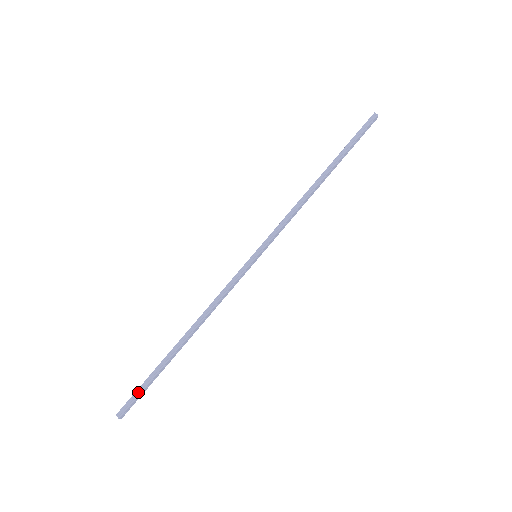
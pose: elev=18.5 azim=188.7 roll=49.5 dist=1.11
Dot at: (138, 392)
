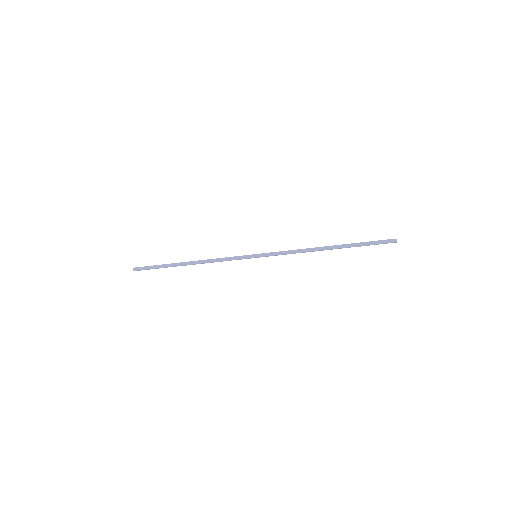
Dot at: (149, 267)
